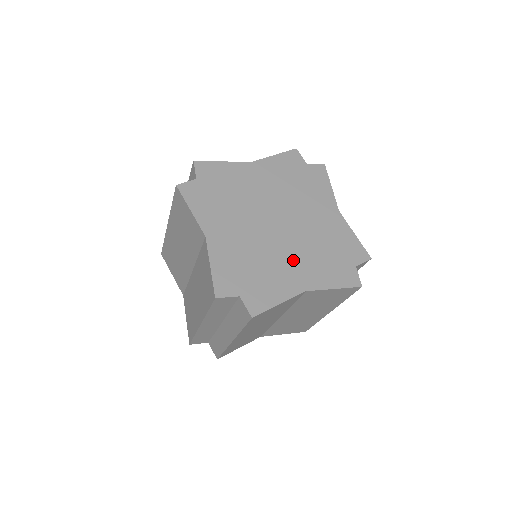
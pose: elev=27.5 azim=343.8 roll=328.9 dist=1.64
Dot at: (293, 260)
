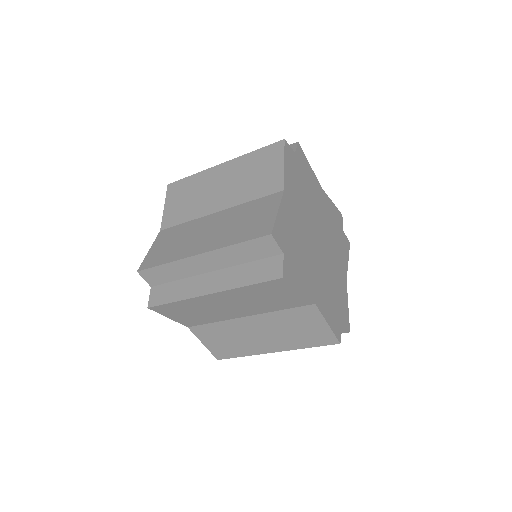
Dot at: (317, 274)
